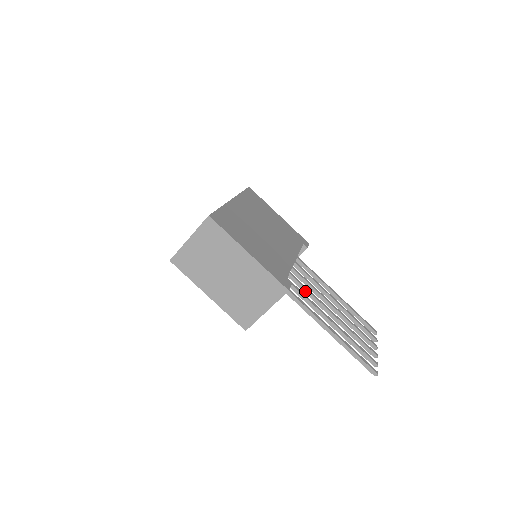
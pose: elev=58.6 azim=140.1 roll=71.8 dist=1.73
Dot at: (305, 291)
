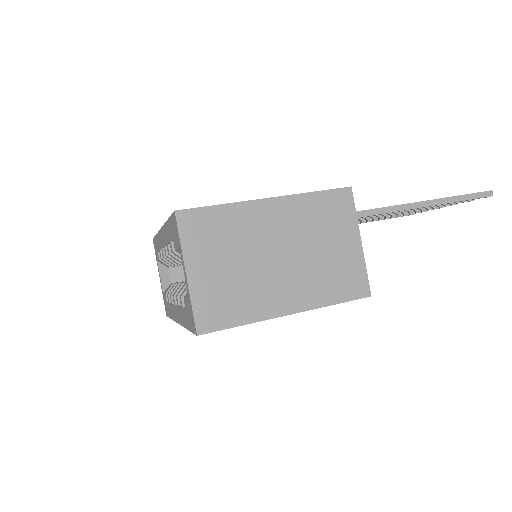
Dot at: occluded
